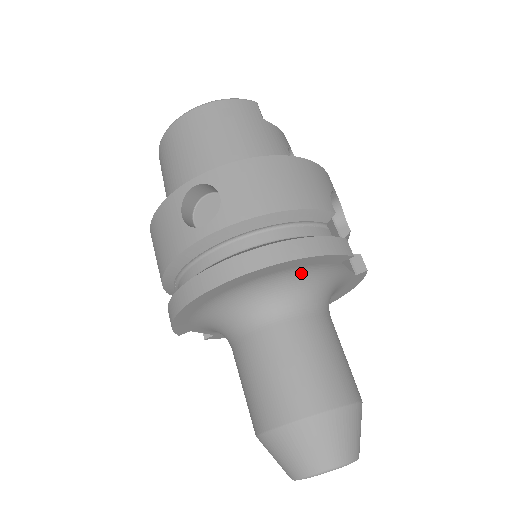
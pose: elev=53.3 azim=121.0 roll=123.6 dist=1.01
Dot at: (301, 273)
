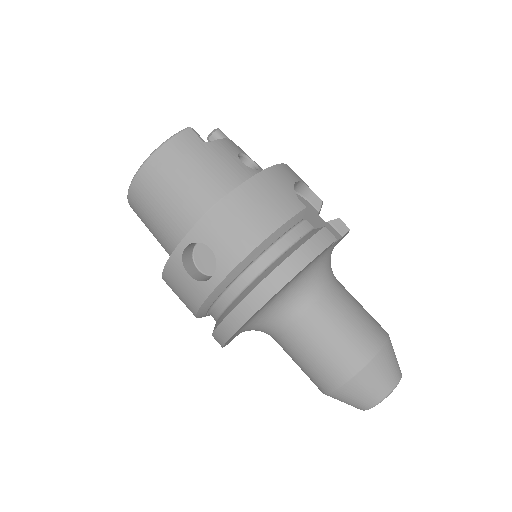
Dot at: (302, 274)
